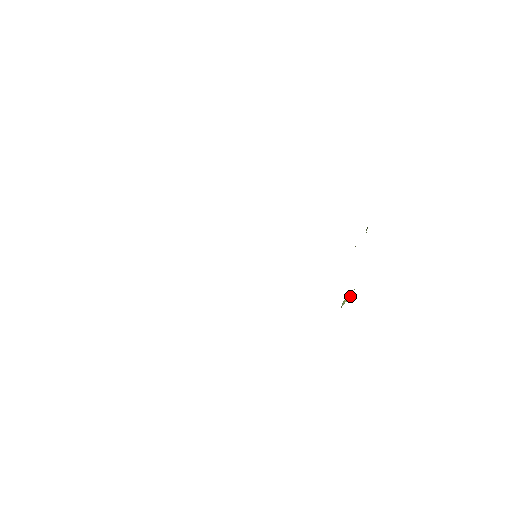
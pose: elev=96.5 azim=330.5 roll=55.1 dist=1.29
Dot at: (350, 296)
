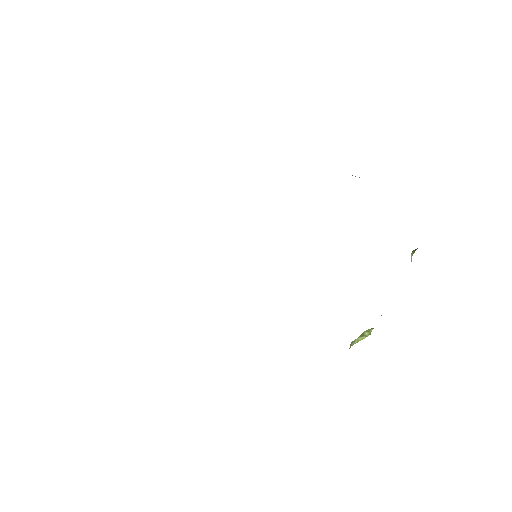
Dot at: (368, 335)
